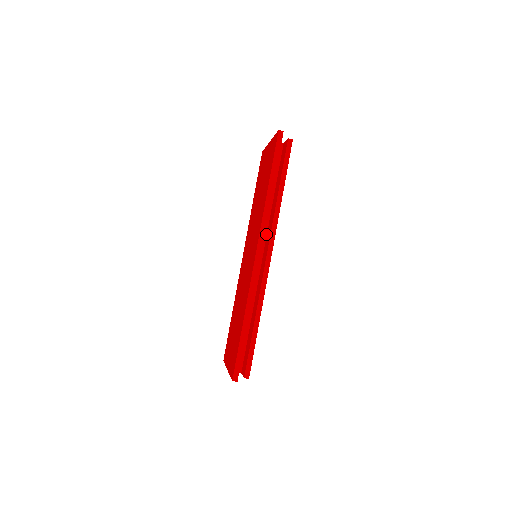
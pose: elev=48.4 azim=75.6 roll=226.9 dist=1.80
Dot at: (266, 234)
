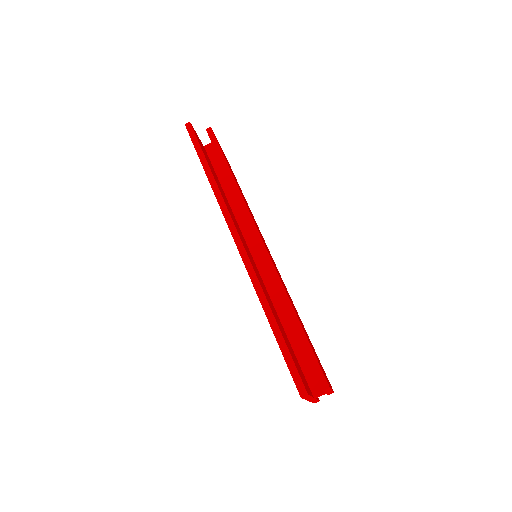
Dot at: (249, 227)
